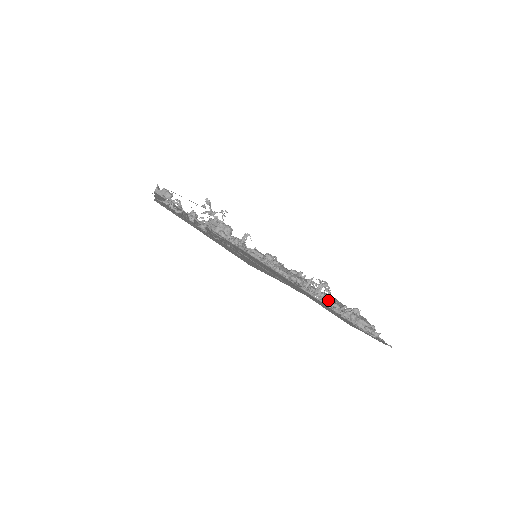
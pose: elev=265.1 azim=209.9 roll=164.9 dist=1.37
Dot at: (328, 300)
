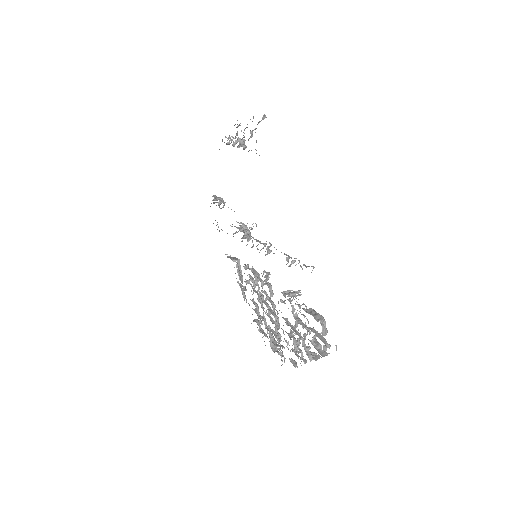
Dot at: (294, 328)
